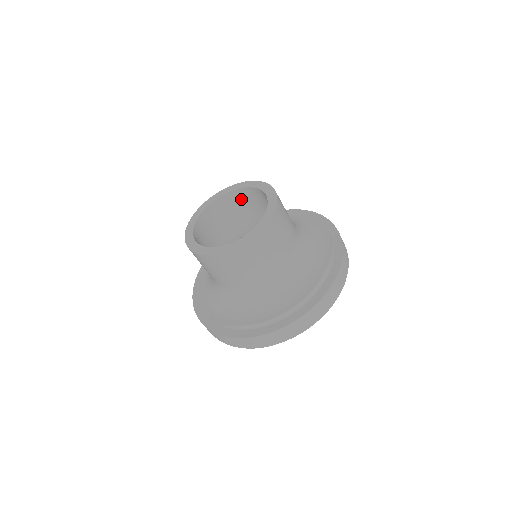
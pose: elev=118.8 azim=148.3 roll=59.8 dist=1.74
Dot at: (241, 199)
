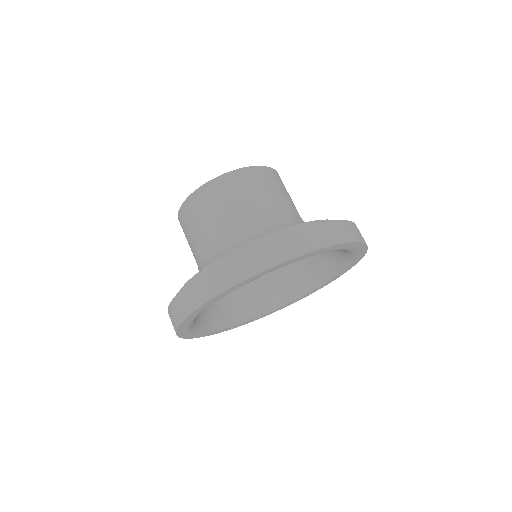
Dot at: occluded
